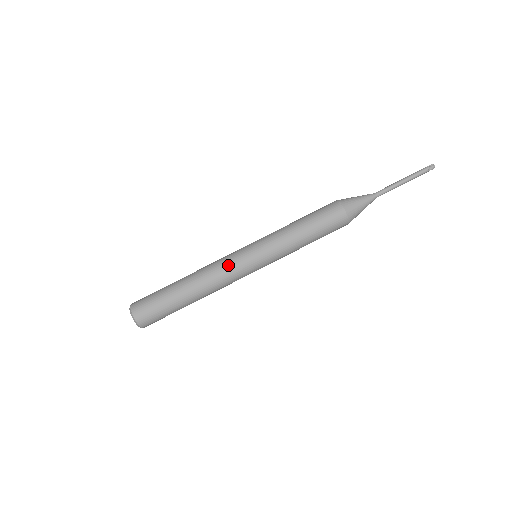
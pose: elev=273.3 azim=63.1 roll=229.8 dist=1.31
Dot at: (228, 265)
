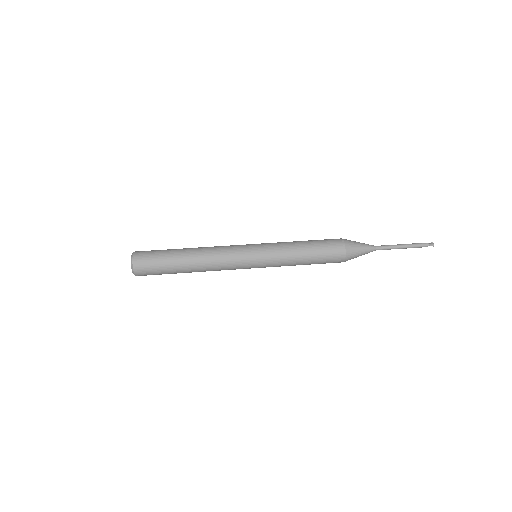
Dot at: (229, 246)
